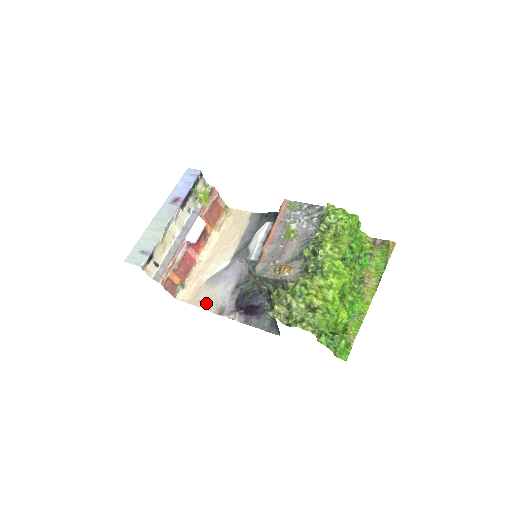
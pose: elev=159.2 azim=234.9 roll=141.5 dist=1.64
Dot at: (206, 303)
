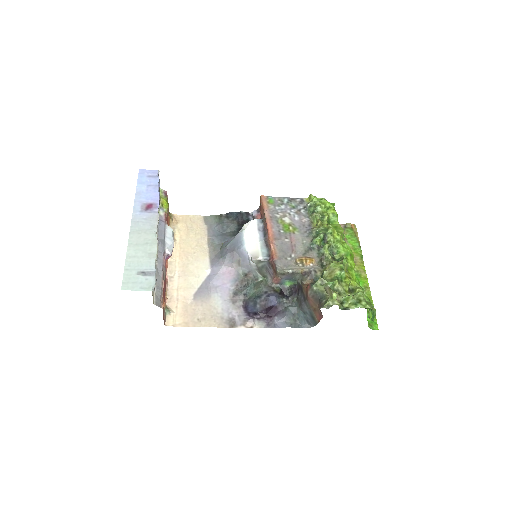
Dot at: (209, 320)
